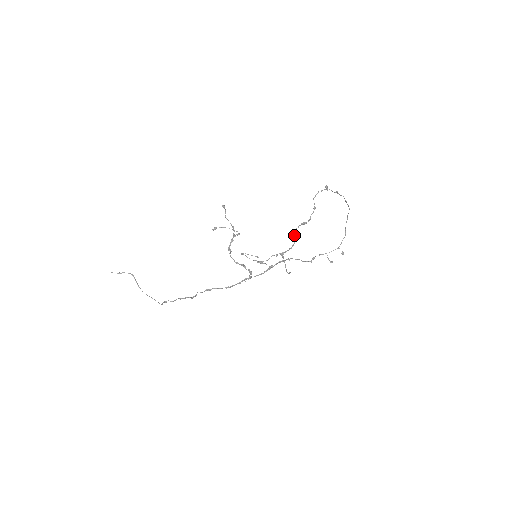
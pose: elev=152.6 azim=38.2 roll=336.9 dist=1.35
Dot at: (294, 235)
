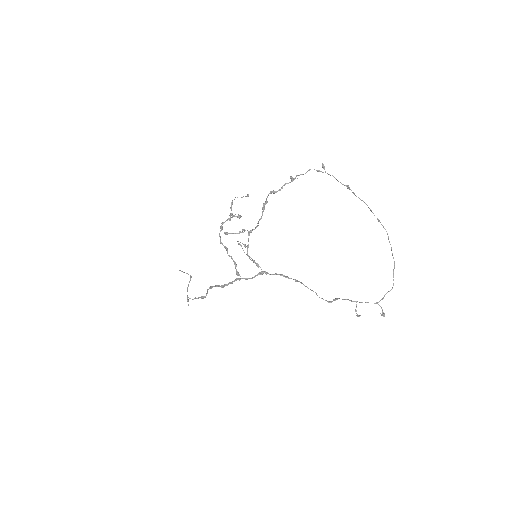
Dot at: (263, 207)
